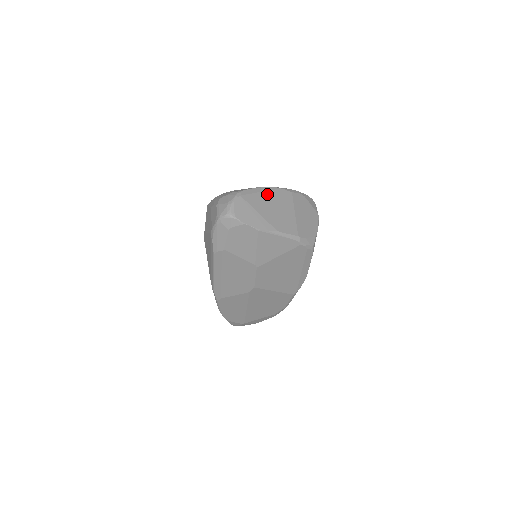
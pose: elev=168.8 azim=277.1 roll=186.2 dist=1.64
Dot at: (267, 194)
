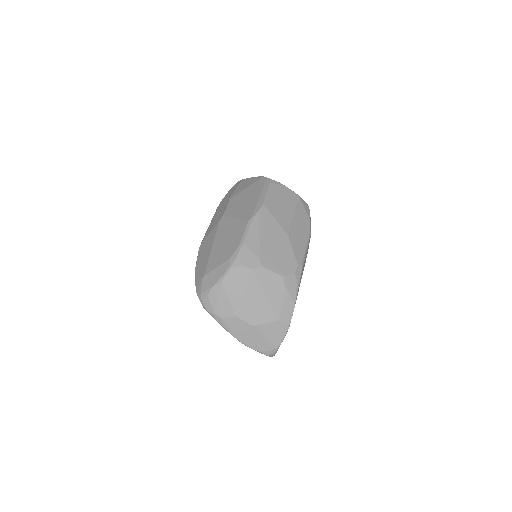
Dot at: occluded
